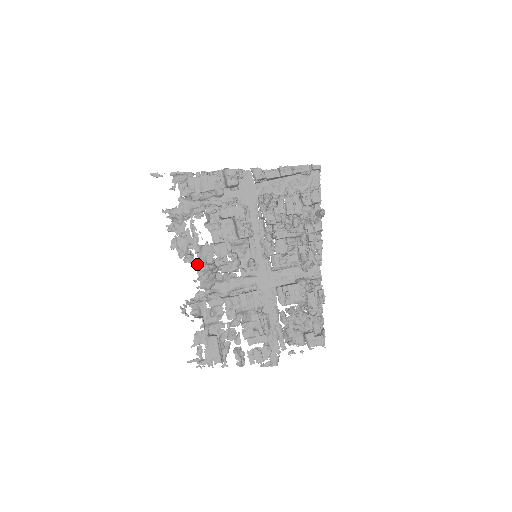
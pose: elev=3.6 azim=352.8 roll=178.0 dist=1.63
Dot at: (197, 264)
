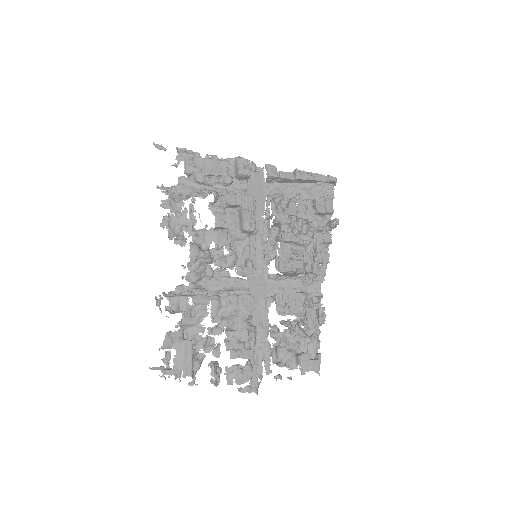
Dot at: (191, 246)
